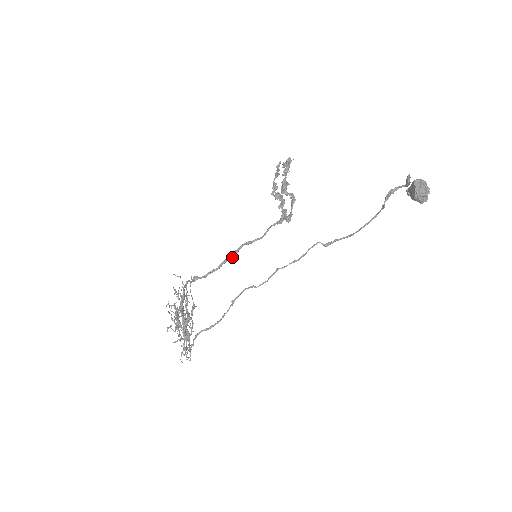
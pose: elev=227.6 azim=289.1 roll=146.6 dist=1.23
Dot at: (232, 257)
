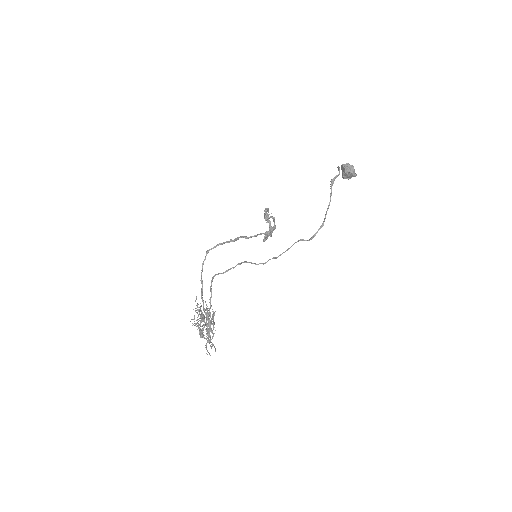
Dot at: (234, 240)
